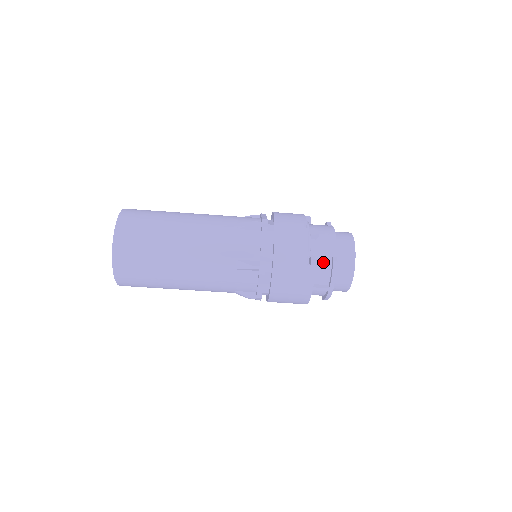
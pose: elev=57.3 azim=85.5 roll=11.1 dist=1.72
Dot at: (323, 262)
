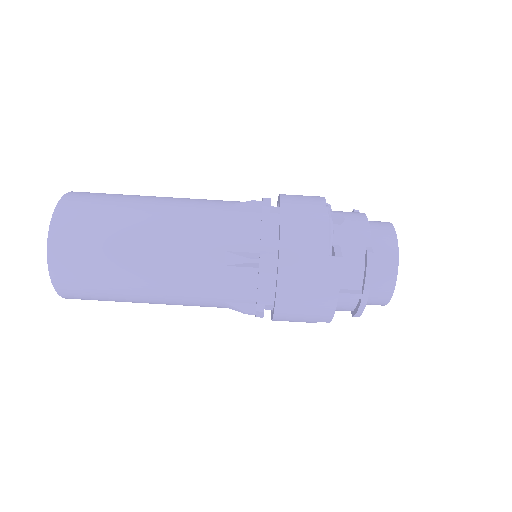
Dot at: (352, 255)
